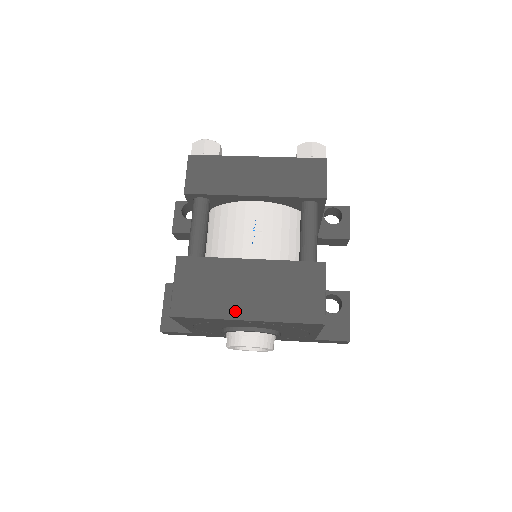
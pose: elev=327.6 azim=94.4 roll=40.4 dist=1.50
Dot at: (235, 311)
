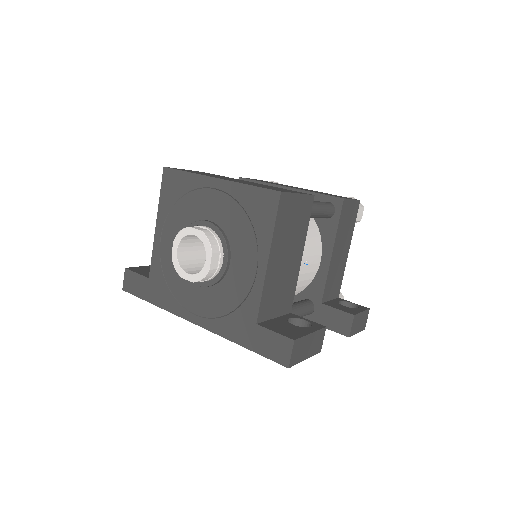
Dot at: occluded
